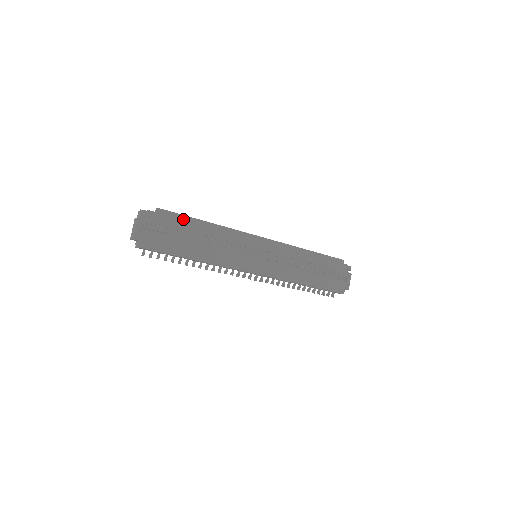
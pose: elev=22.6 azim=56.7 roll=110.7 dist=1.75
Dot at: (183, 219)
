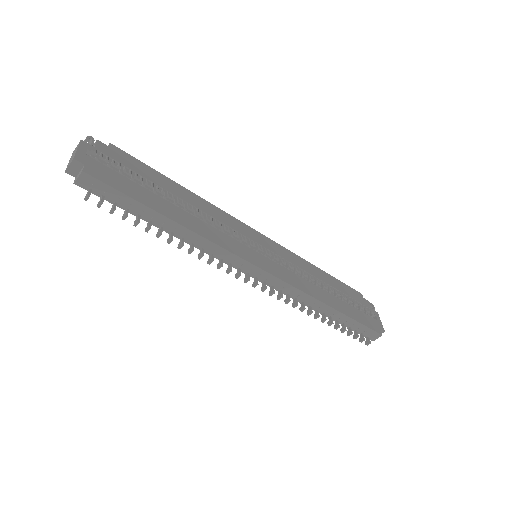
Dot at: (149, 170)
